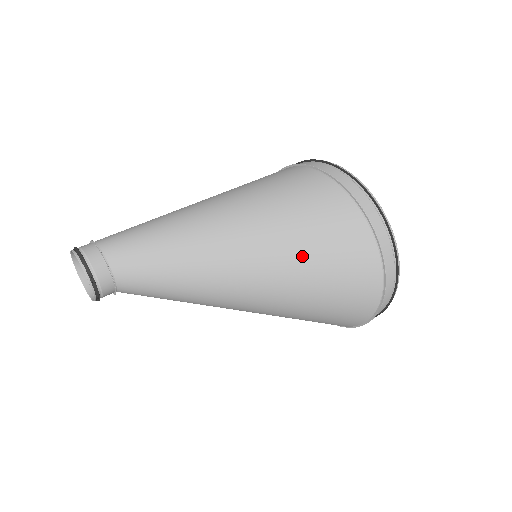
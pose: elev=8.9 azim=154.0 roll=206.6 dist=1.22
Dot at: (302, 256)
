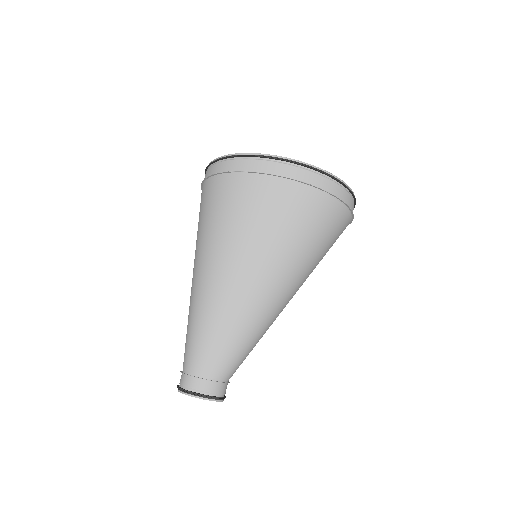
Dot at: (318, 261)
